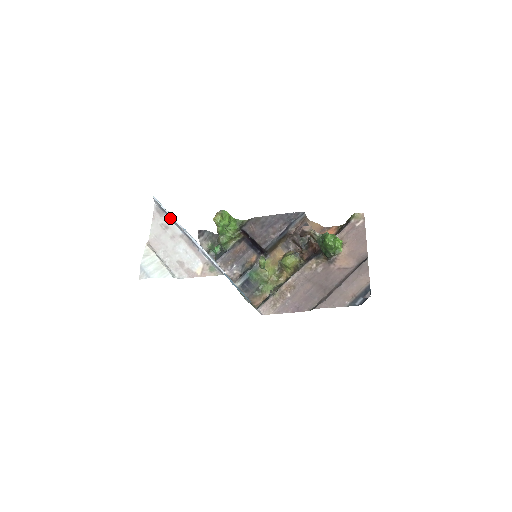
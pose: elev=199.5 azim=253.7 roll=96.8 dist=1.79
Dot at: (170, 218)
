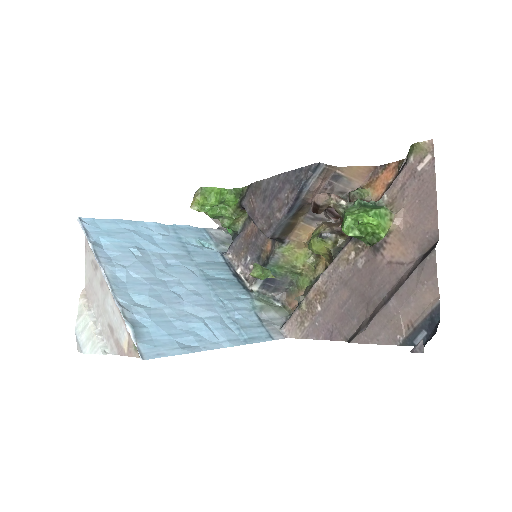
Dot at: (95, 253)
